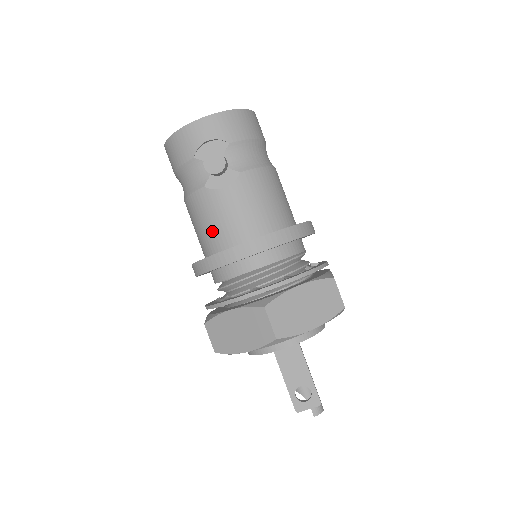
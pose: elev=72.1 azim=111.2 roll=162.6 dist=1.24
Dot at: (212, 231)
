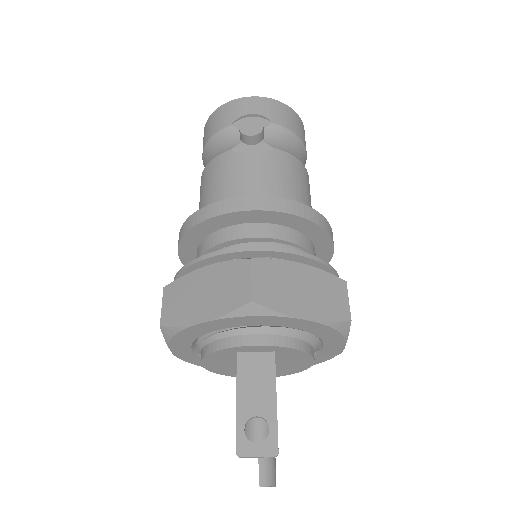
Dot at: (220, 192)
